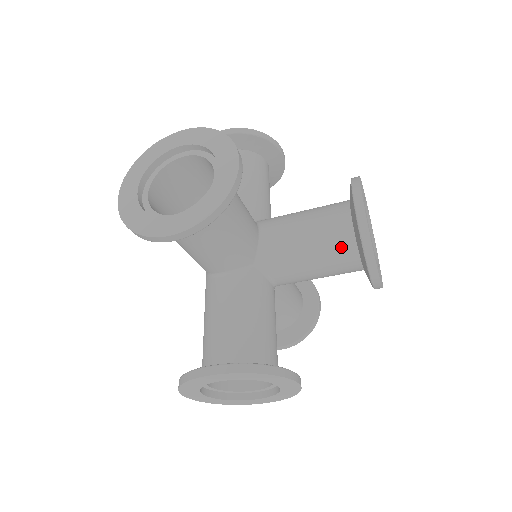
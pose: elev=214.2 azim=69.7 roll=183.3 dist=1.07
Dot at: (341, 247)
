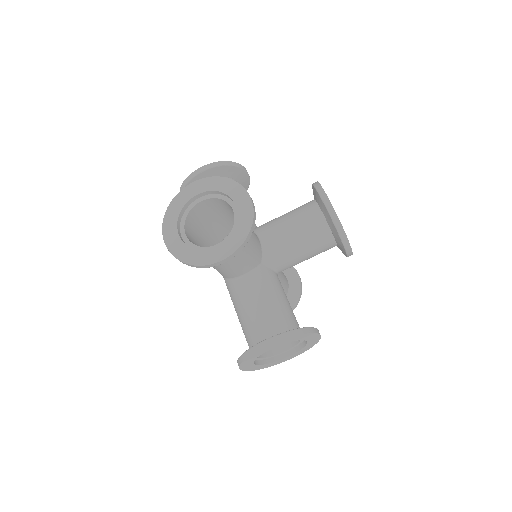
Dot at: (321, 235)
